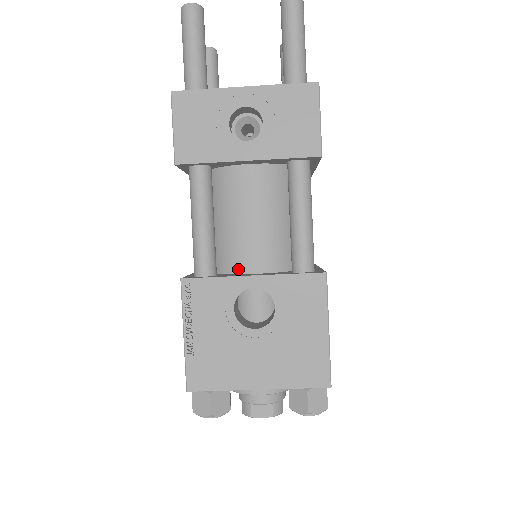
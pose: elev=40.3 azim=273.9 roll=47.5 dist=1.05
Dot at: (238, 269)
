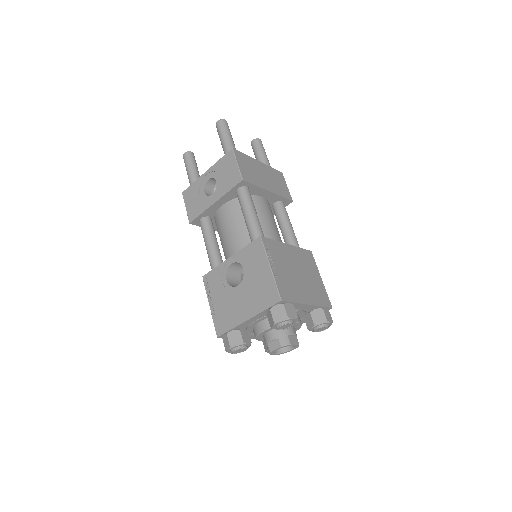
Dot at: occluded
